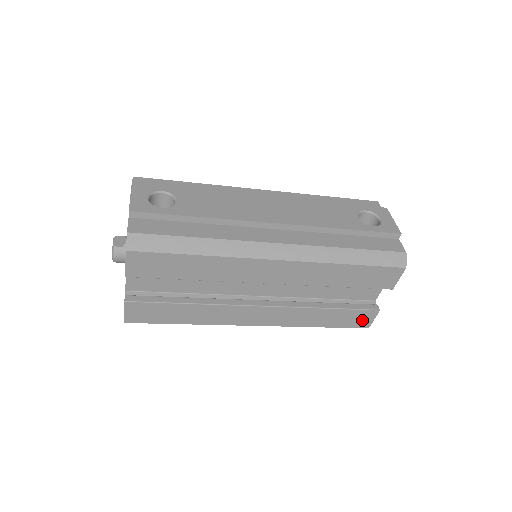
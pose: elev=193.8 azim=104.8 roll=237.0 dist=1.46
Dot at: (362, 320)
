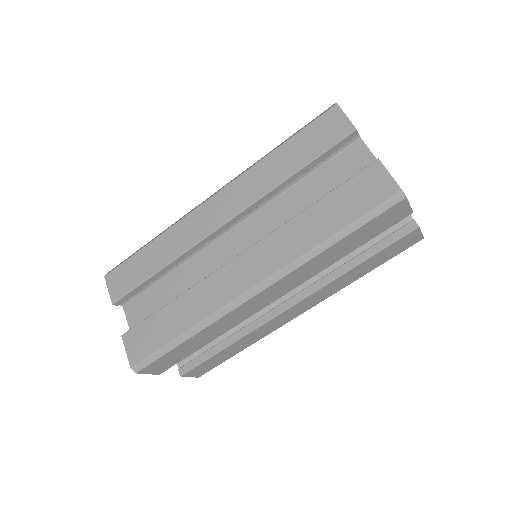
Dot at: (375, 187)
